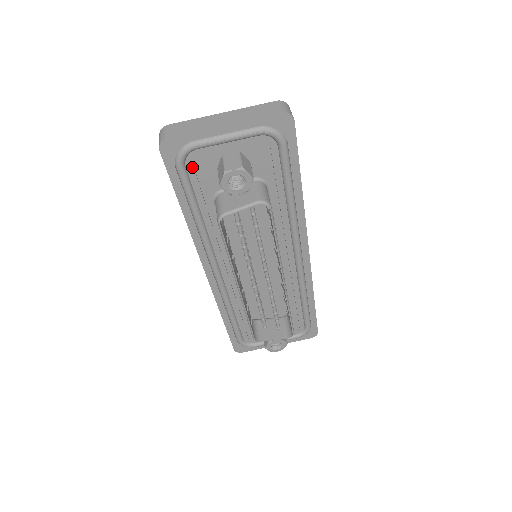
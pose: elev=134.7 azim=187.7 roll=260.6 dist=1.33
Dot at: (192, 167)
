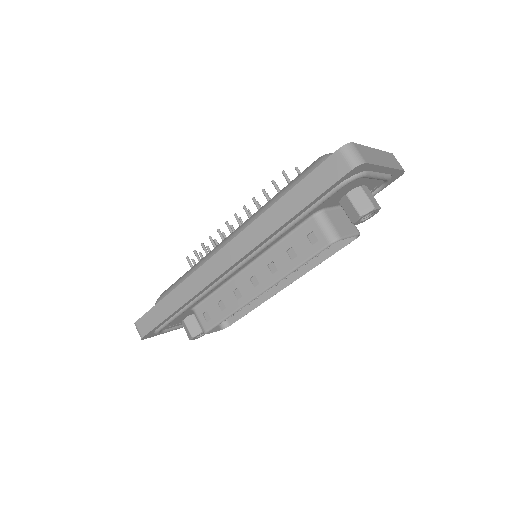
Dot at: (342, 188)
